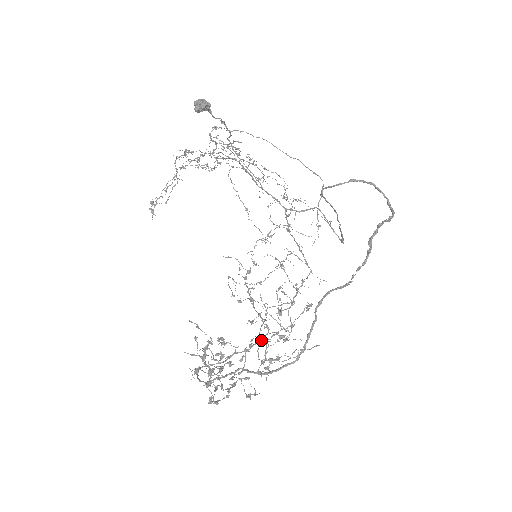
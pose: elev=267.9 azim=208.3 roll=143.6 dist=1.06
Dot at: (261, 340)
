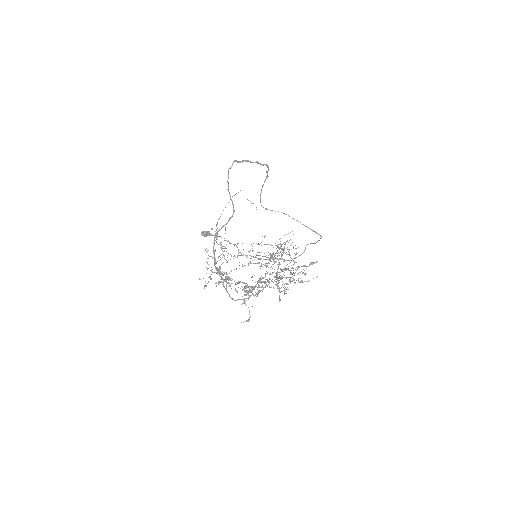
Dot at: (276, 279)
